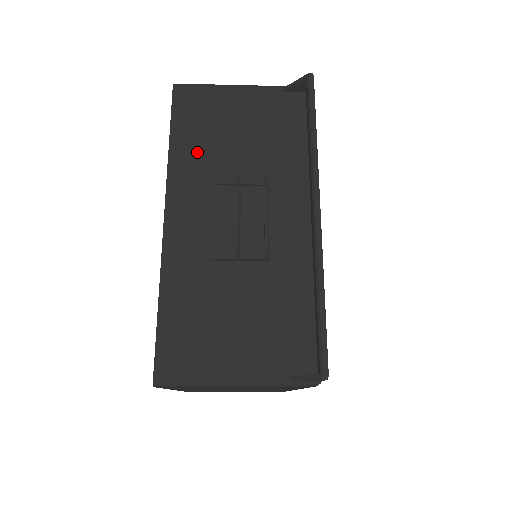
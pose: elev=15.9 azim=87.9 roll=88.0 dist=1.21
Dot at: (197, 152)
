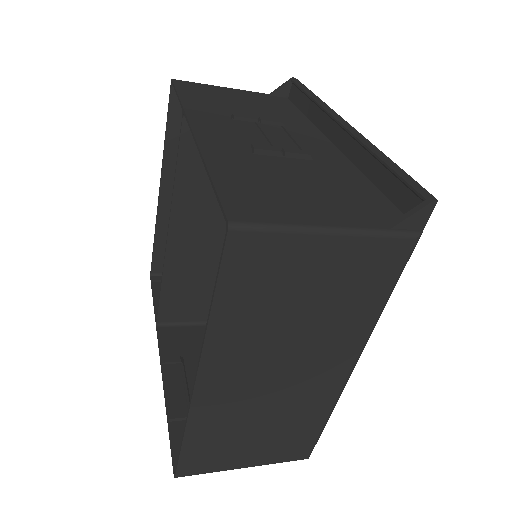
Dot at: (209, 106)
